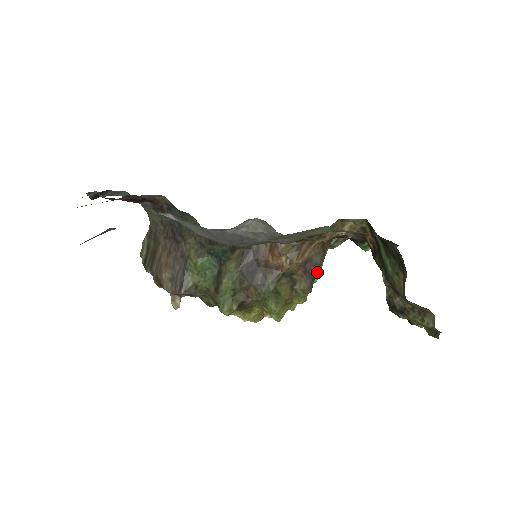
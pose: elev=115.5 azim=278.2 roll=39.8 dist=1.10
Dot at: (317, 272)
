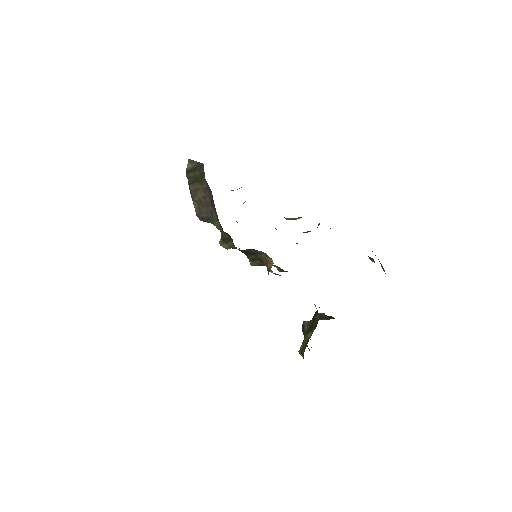
Dot at: occluded
